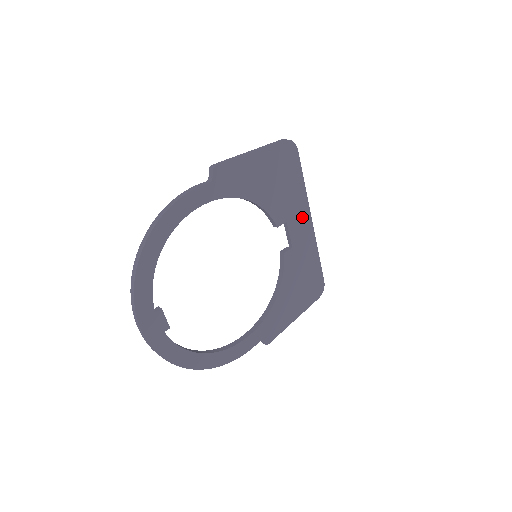
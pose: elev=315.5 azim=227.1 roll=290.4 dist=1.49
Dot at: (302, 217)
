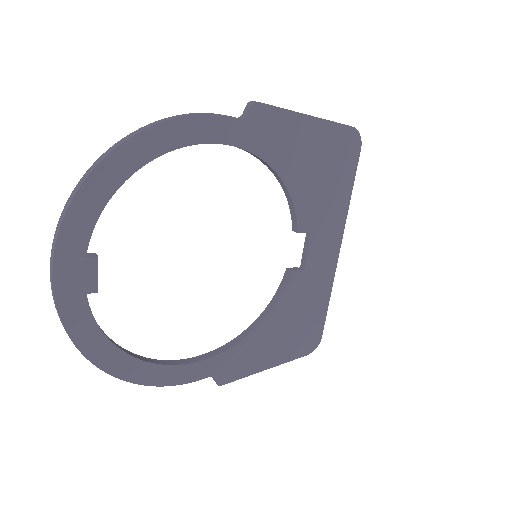
Dot at: (331, 237)
